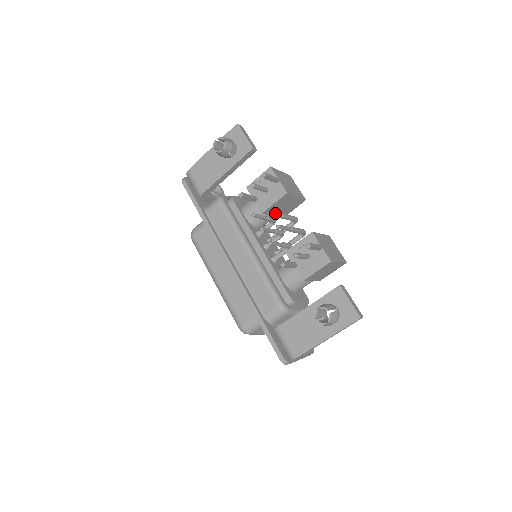
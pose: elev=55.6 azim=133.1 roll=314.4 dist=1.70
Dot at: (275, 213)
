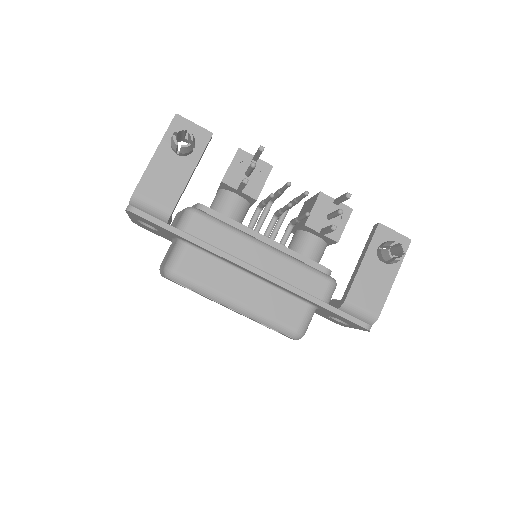
Dot at: occluded
